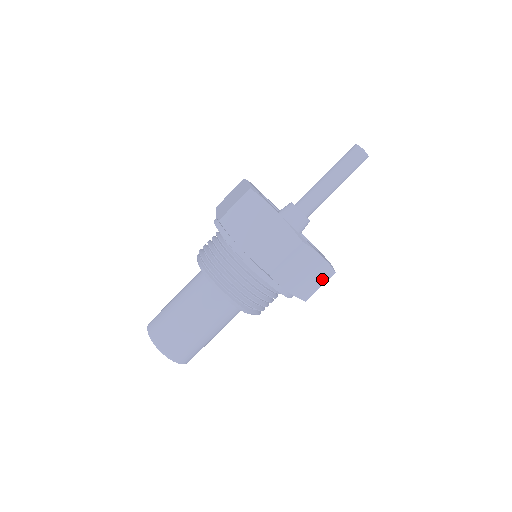
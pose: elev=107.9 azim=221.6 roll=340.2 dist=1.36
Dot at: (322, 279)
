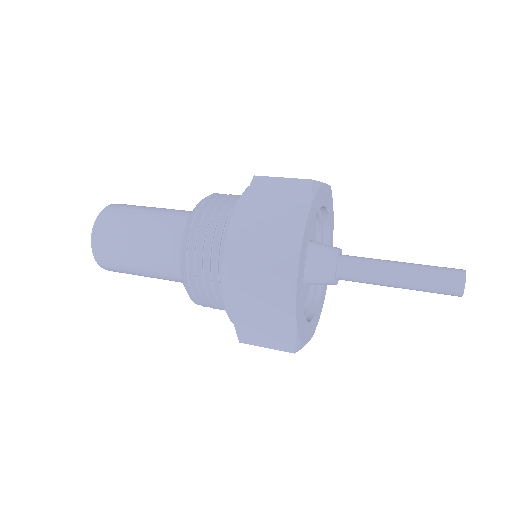
Dot at: occluded
